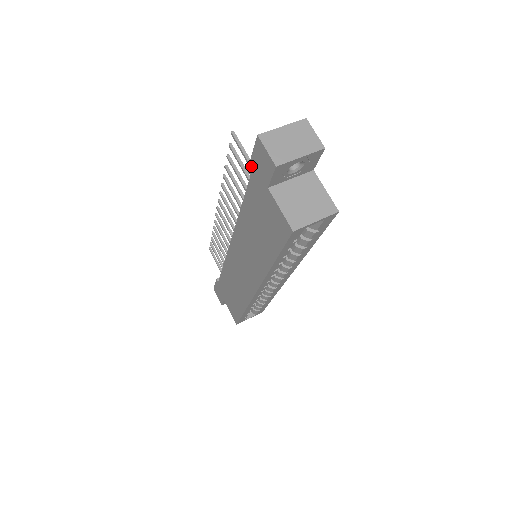
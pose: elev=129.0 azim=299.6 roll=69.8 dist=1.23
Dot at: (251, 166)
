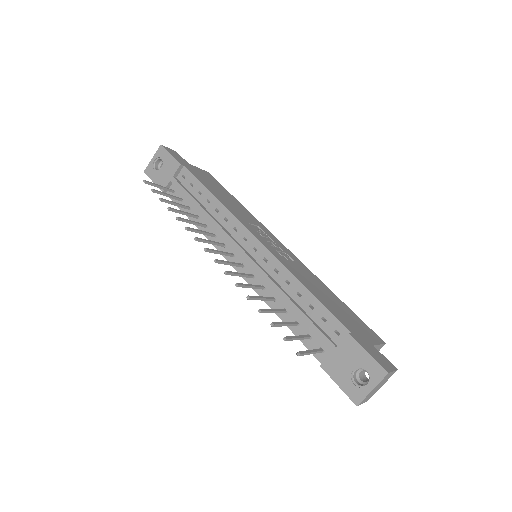
Dot at: (330, 375)
